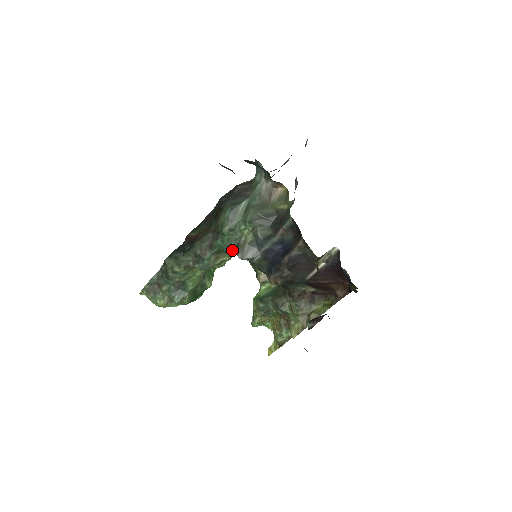
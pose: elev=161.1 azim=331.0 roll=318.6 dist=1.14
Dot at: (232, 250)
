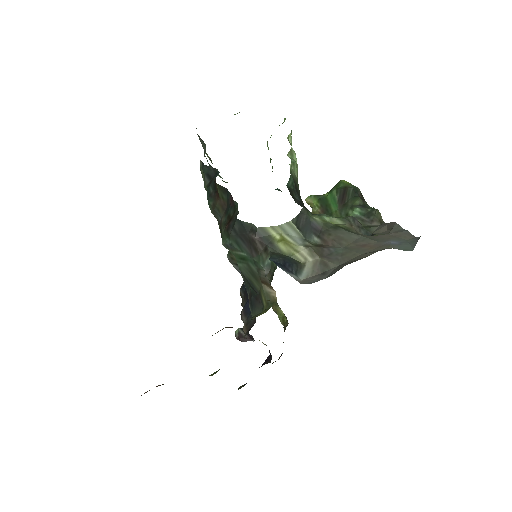
Dot at: occluded
